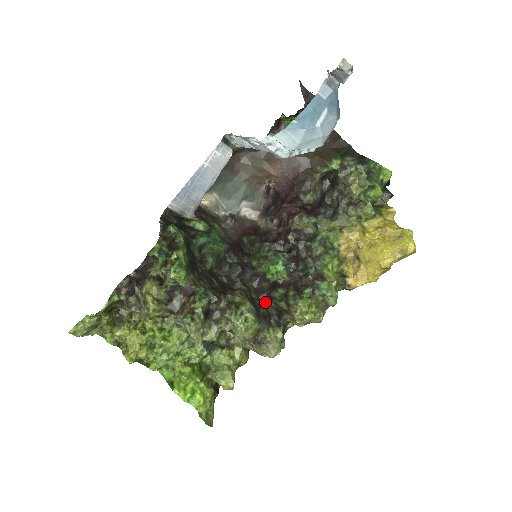
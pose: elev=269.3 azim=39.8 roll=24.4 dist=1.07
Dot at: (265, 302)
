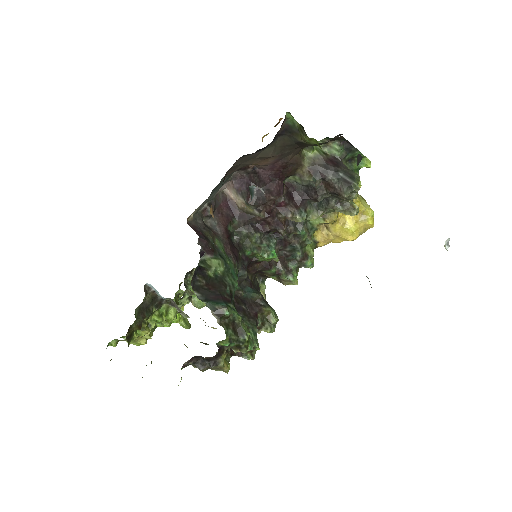
Dot at: occluded
